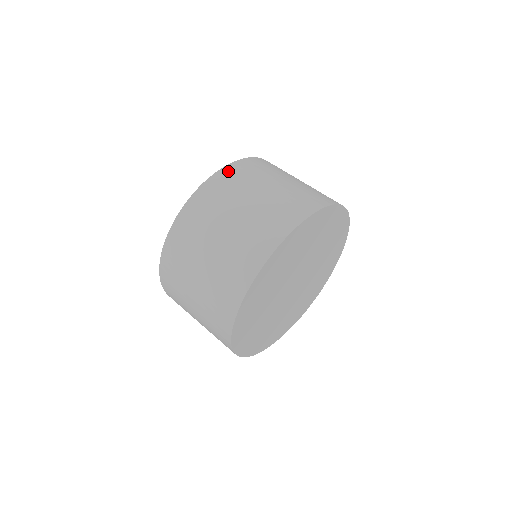
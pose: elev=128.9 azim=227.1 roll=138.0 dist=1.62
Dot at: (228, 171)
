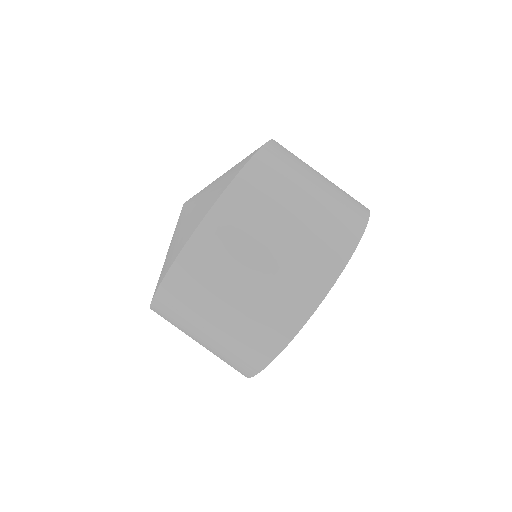
Dot at: (224, 209)
